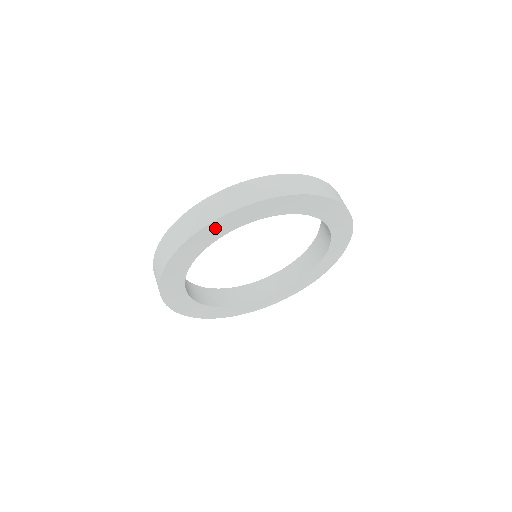
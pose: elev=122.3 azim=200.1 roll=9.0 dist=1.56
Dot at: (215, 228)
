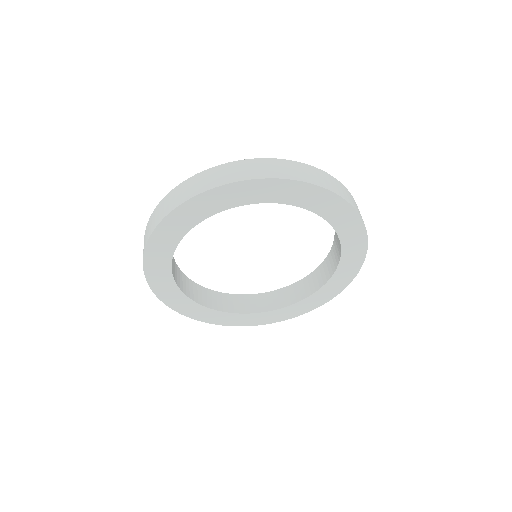
Dot at: (291, 189)
